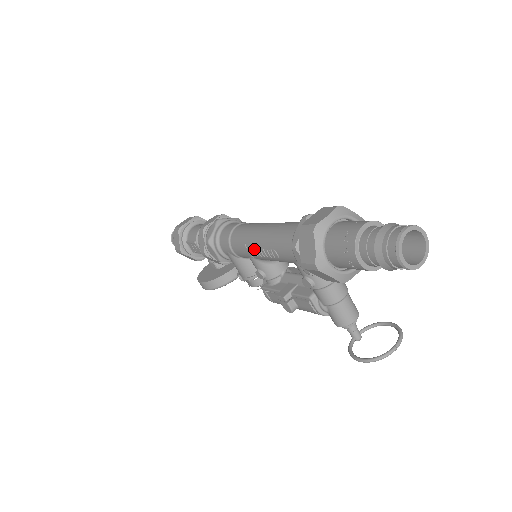
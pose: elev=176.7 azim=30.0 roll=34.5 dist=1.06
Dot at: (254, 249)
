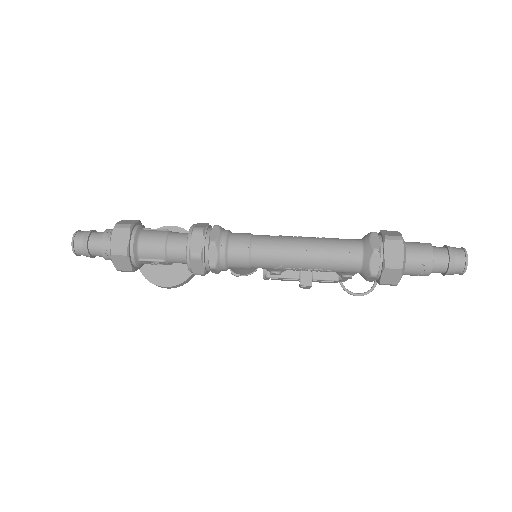
Dot at: (296, 269)
